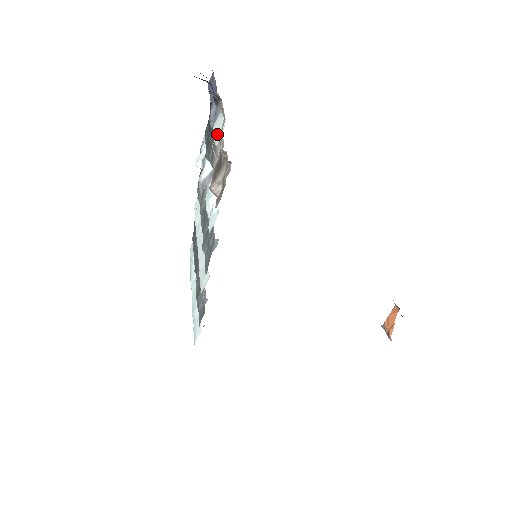
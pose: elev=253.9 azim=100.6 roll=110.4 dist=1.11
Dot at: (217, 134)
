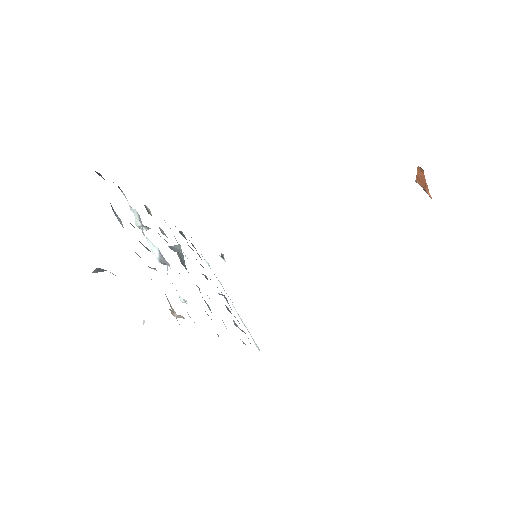
Dot at: occluded
